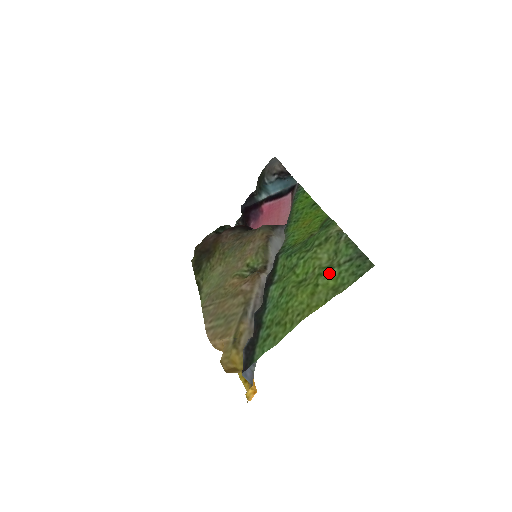
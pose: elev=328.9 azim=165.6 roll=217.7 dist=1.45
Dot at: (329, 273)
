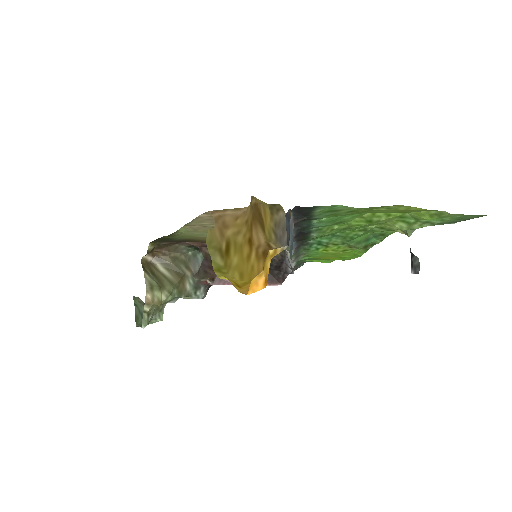
Dot at: (416, 218)
